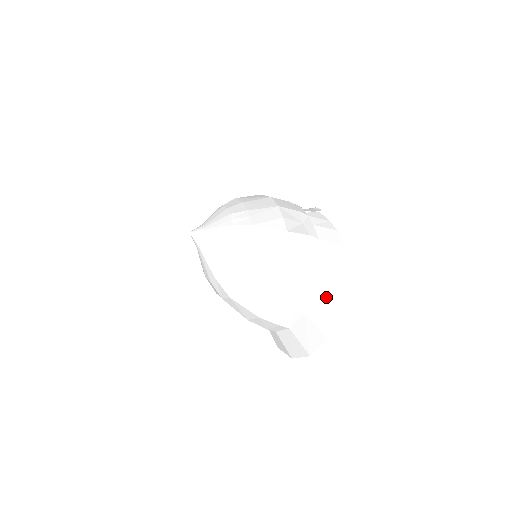
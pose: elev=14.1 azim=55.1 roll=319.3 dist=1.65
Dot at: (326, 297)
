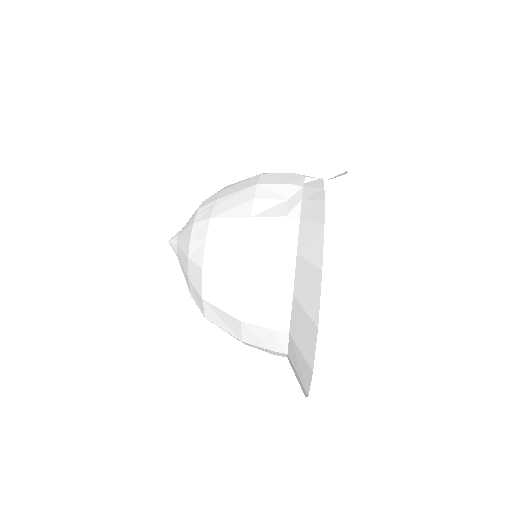
Dot at: (302, 307)
